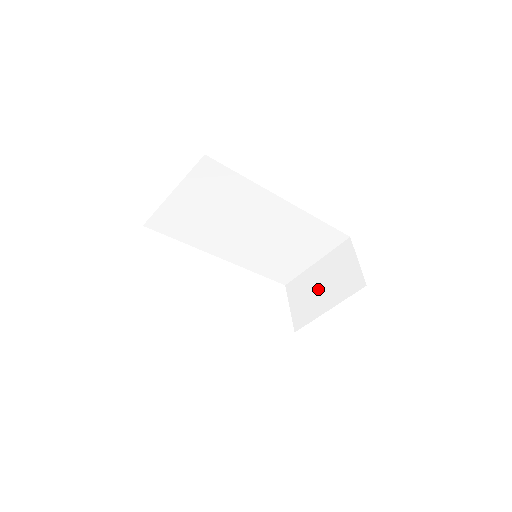
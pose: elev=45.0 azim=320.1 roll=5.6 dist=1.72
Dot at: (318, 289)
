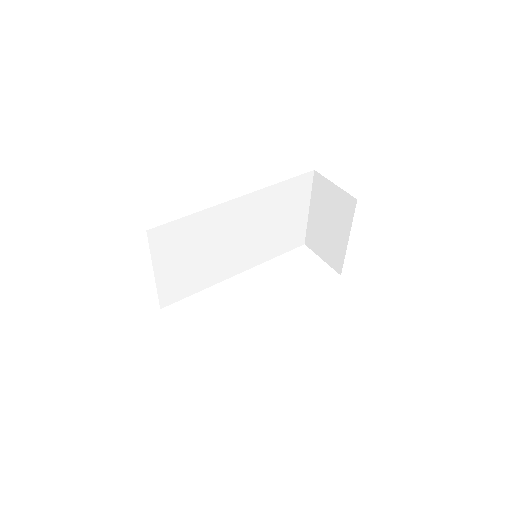
Dot at: (328, 229)
